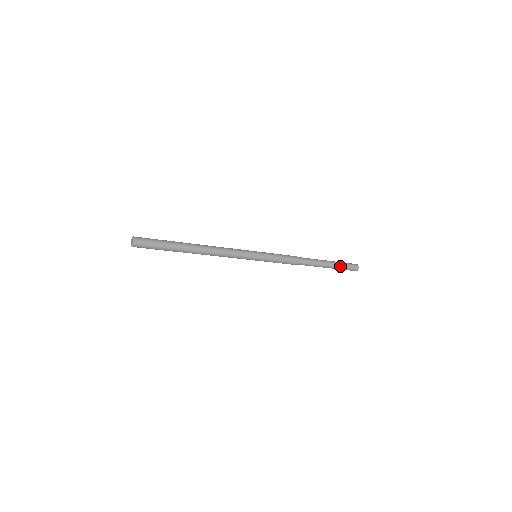
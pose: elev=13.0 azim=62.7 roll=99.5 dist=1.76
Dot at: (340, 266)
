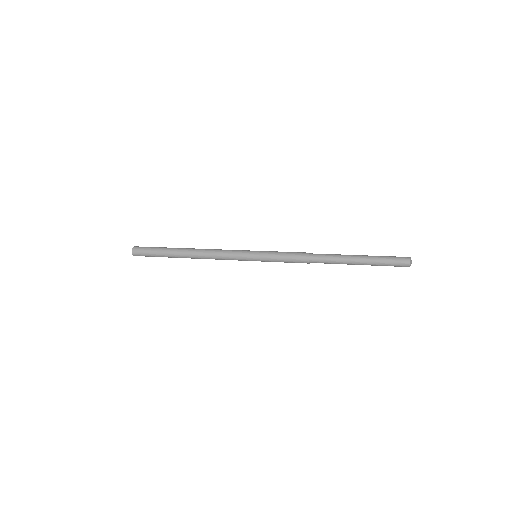
Dot at: (376, 264)
